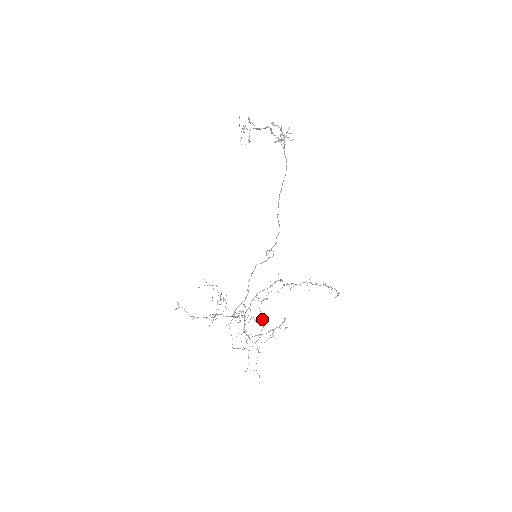
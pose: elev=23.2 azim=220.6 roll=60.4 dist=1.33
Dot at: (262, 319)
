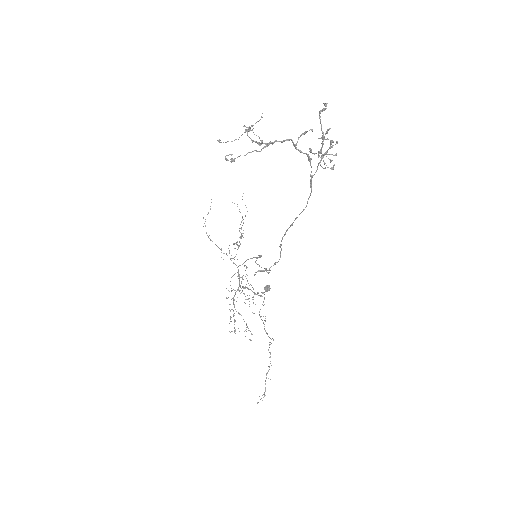
Dot at: (267, 285)
